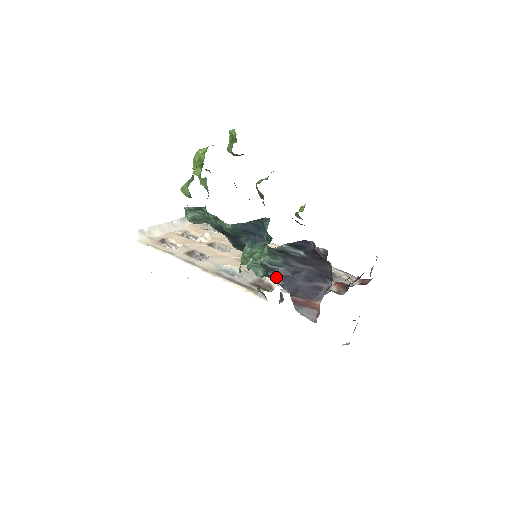
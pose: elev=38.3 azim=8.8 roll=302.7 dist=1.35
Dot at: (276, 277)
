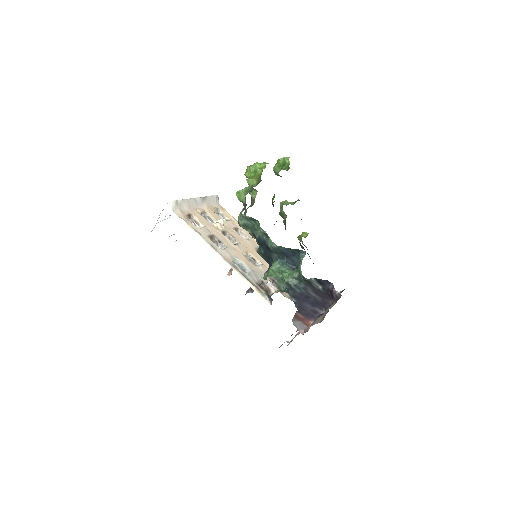
Dot at: (294, 296)
